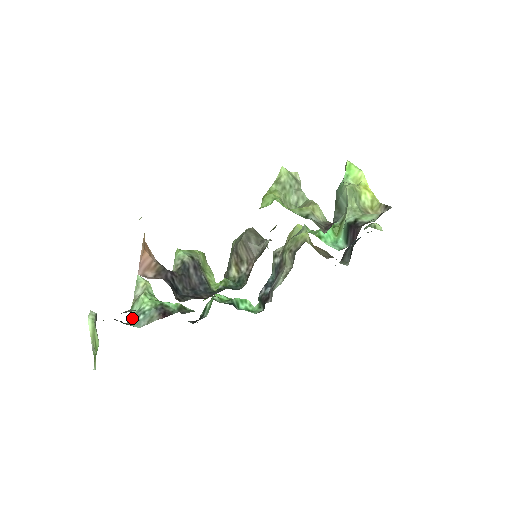
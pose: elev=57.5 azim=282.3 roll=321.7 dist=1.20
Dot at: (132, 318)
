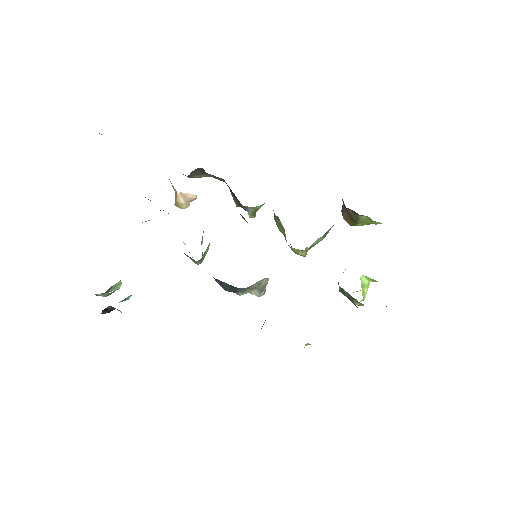
Dot at: occluded
